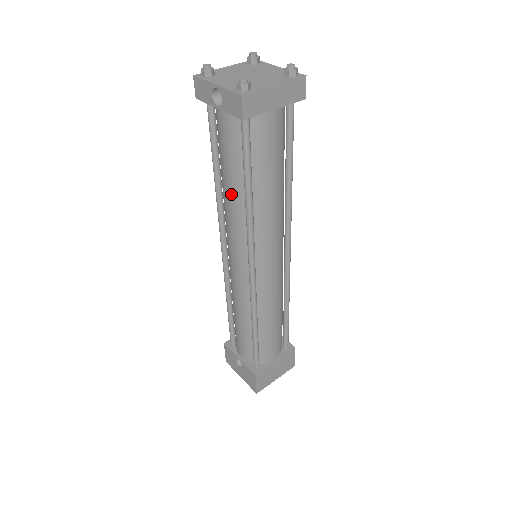
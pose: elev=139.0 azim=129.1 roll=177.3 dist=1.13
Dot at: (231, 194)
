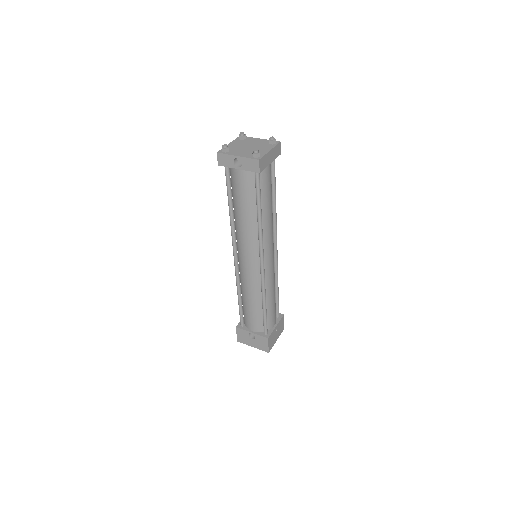
Dot at: (246, 218)
